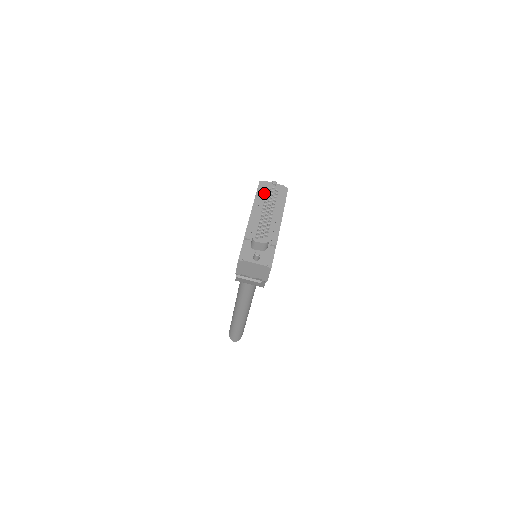
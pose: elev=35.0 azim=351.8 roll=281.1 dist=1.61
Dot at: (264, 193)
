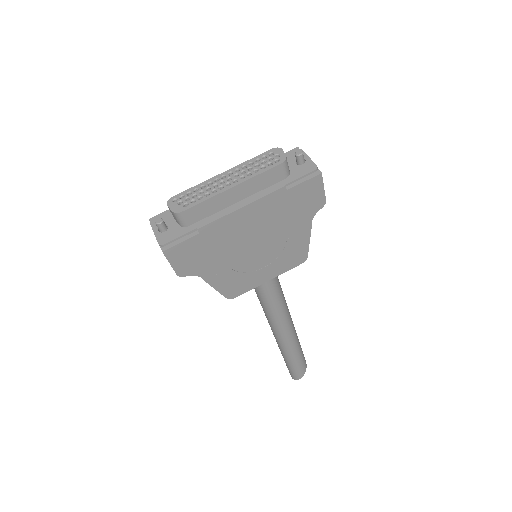
Dot at: (258, 156)
